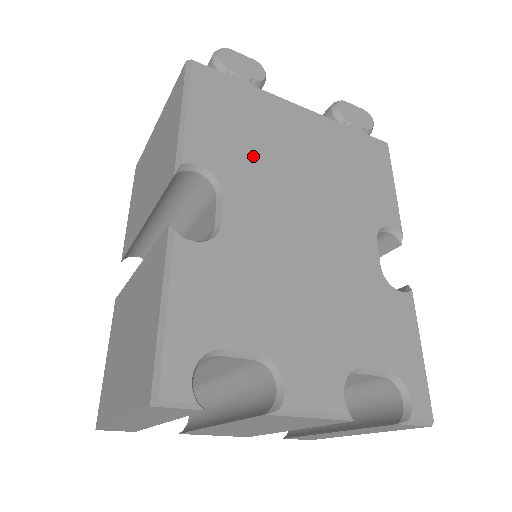
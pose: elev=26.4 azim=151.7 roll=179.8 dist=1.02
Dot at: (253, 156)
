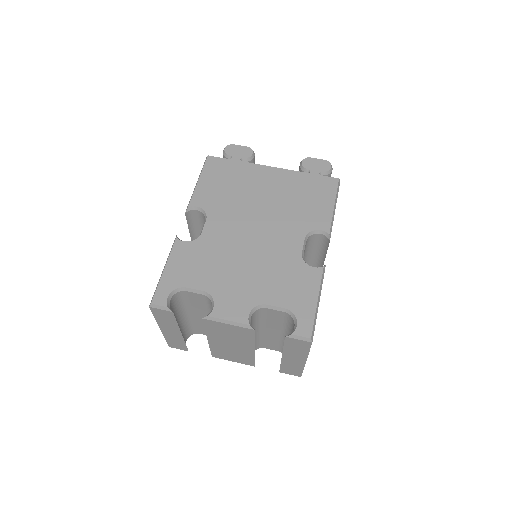
Dot at: (230, 199)
